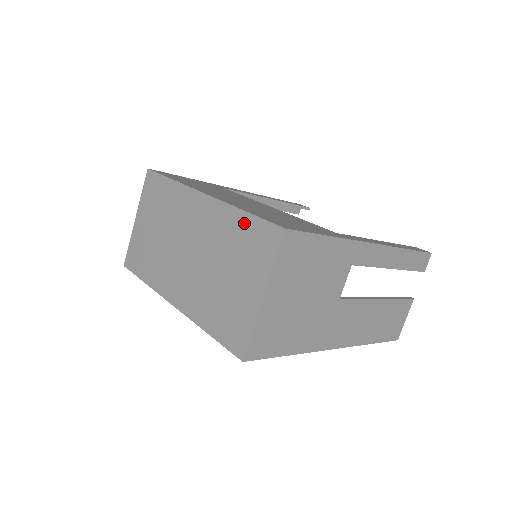
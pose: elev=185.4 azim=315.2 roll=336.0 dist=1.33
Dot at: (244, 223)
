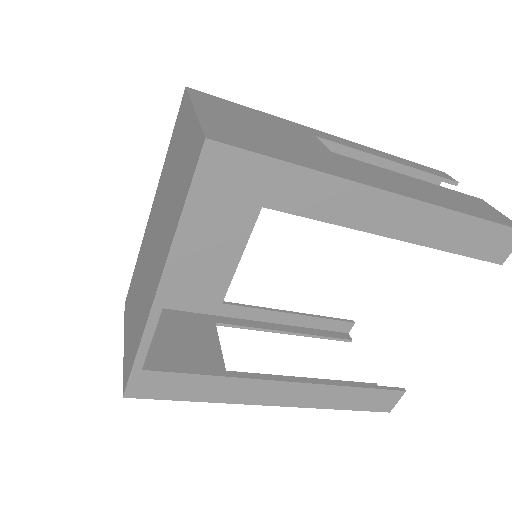
Dot at: (171, 146)
